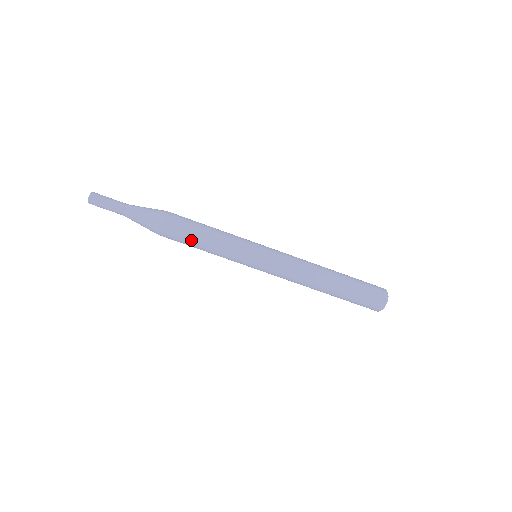
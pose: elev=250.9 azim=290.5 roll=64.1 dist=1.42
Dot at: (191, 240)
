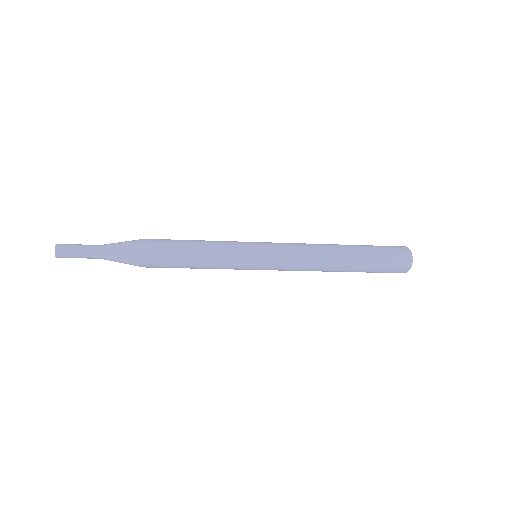
Dot at: (180, 264)
